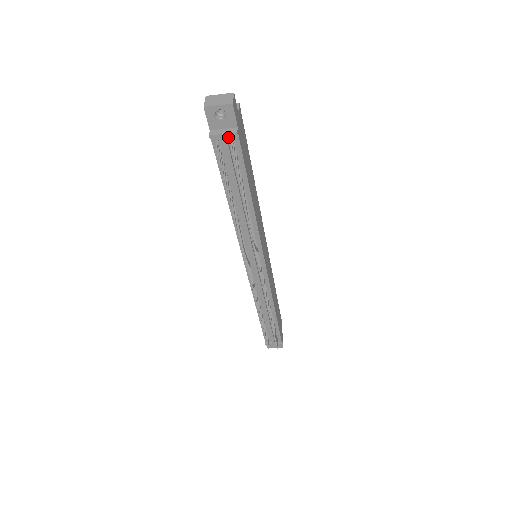
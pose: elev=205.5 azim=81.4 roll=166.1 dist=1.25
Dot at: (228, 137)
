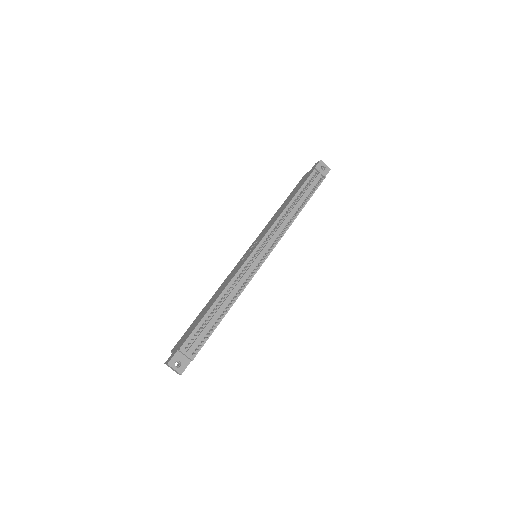
Dot at: (320, 176)
